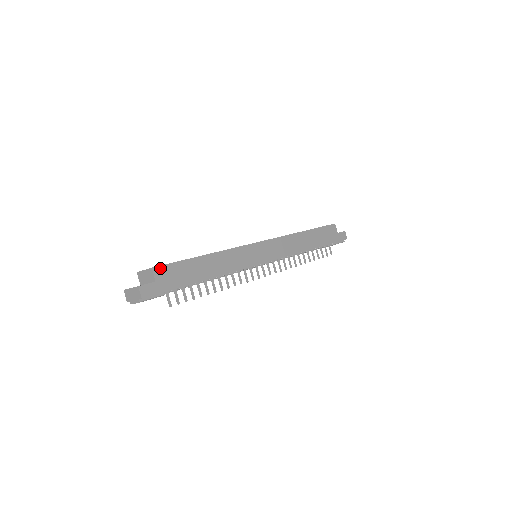
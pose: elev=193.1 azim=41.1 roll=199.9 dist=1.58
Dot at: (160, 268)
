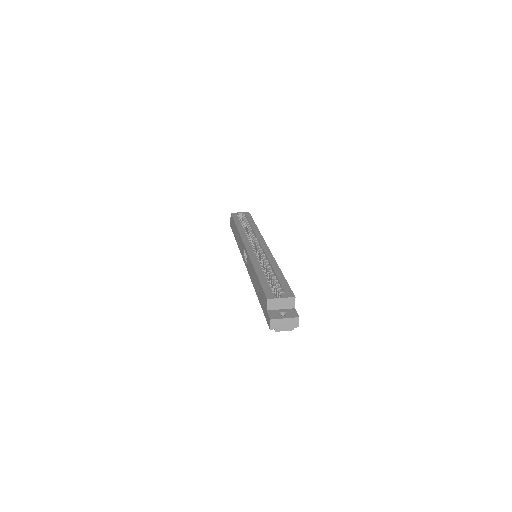
Dot at: (293, 295)
